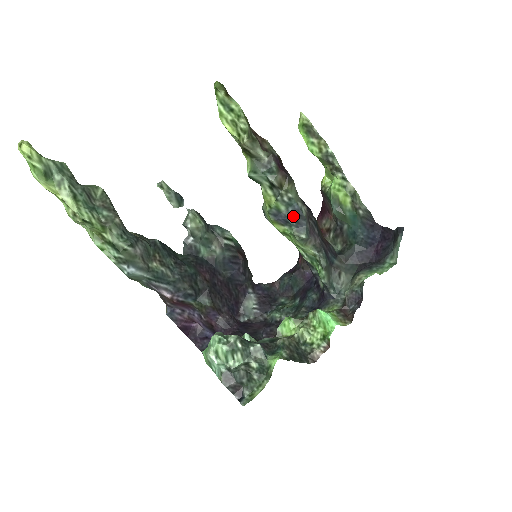
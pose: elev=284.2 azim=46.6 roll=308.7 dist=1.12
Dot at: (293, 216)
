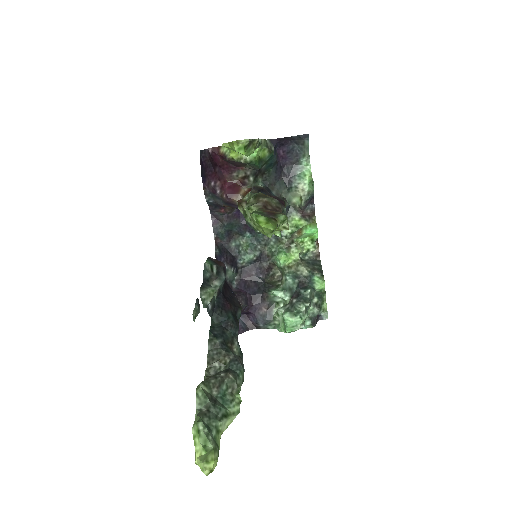
Dot at: (286, 214)
